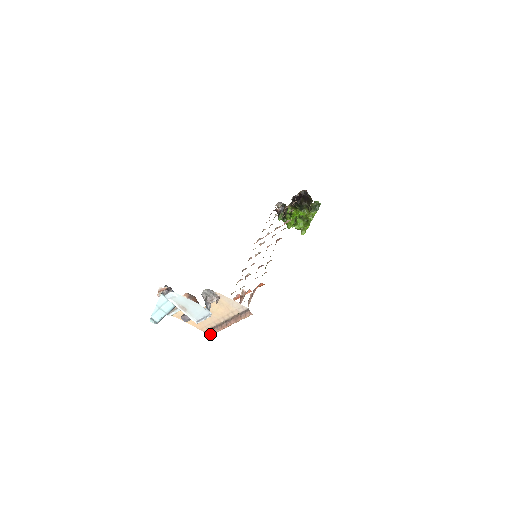
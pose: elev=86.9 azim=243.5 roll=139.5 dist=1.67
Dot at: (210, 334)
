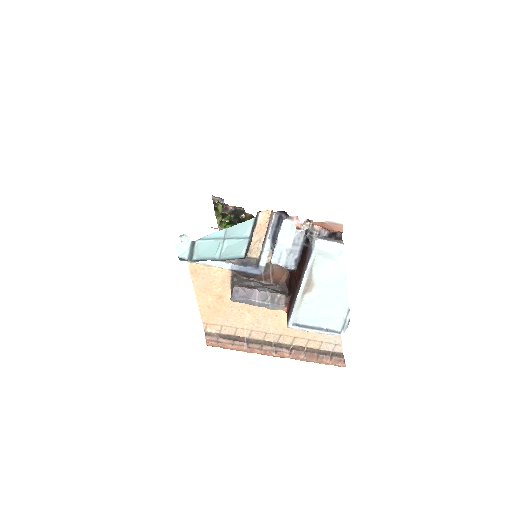
Dot at: (220, 345)
